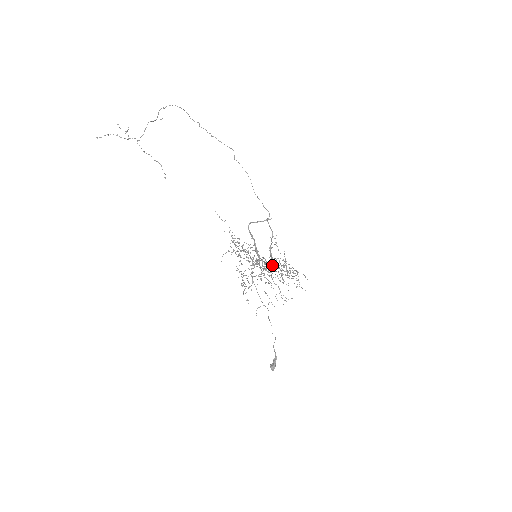
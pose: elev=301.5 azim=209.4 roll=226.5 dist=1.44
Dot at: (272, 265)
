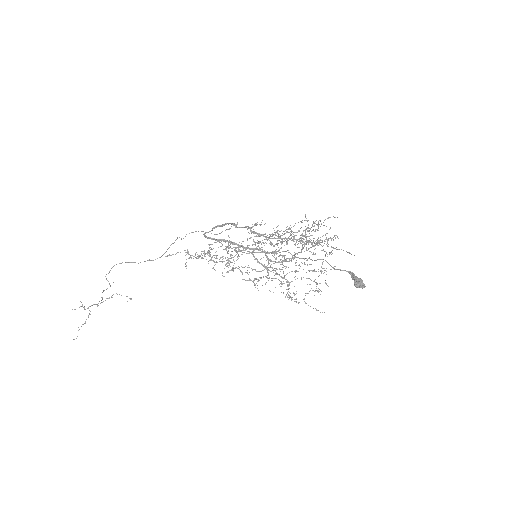
Dot at: occluded
